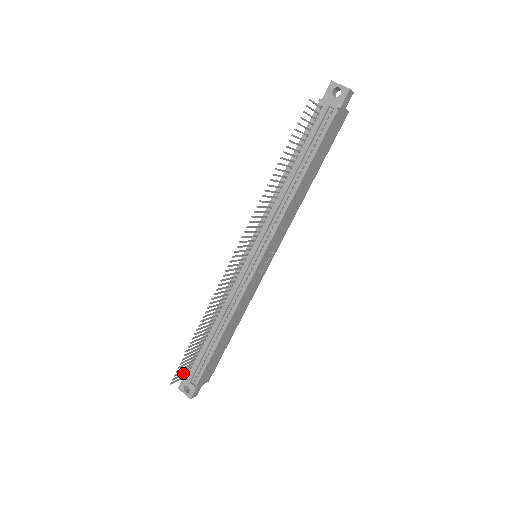
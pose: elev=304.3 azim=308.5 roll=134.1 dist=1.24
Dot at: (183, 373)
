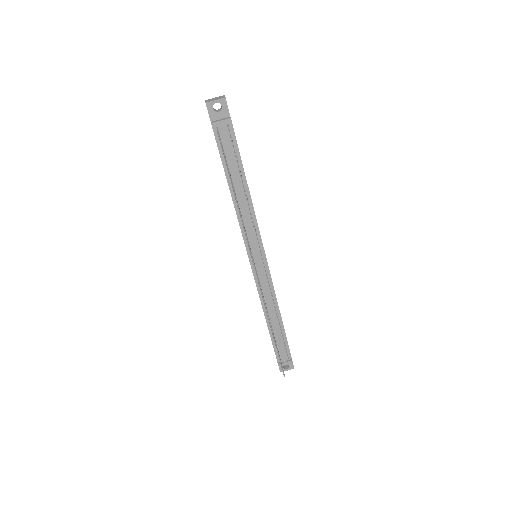
Dot at: occluded
